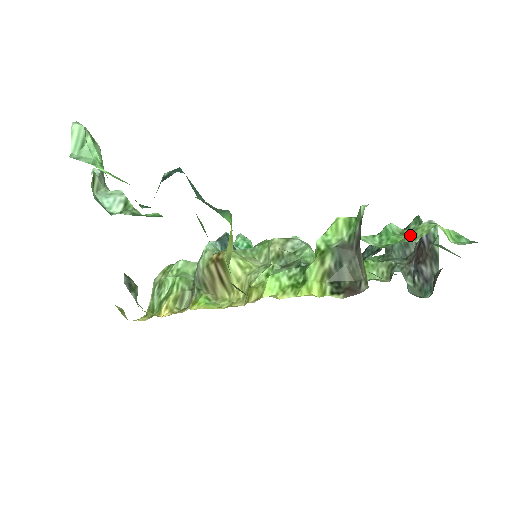
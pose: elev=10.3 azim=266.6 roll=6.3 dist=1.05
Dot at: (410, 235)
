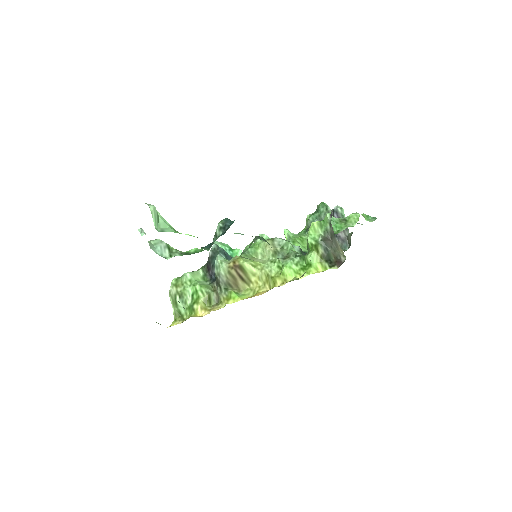
Dot at: (347, 222)
